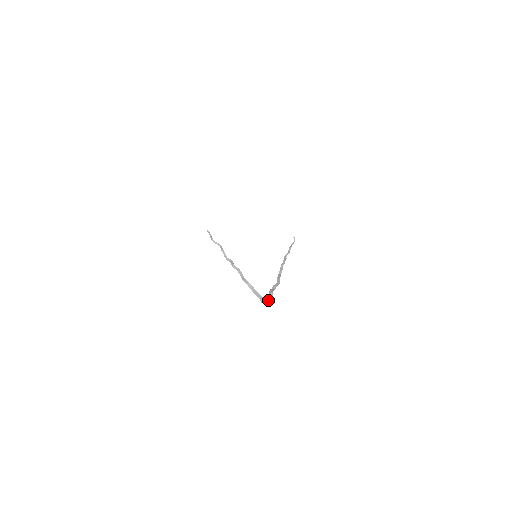
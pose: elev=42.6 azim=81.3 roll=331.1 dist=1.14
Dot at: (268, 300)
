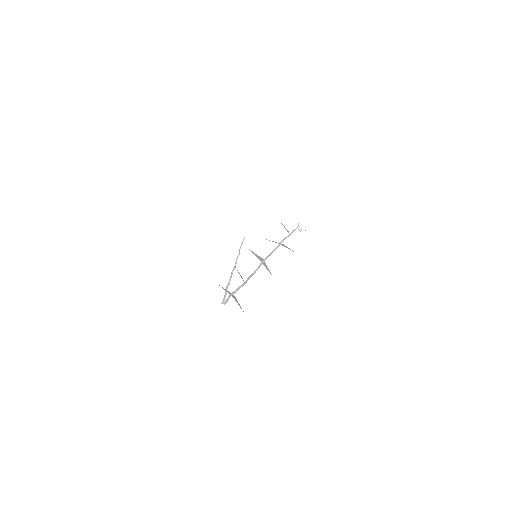
Dot at: (224, 303)
